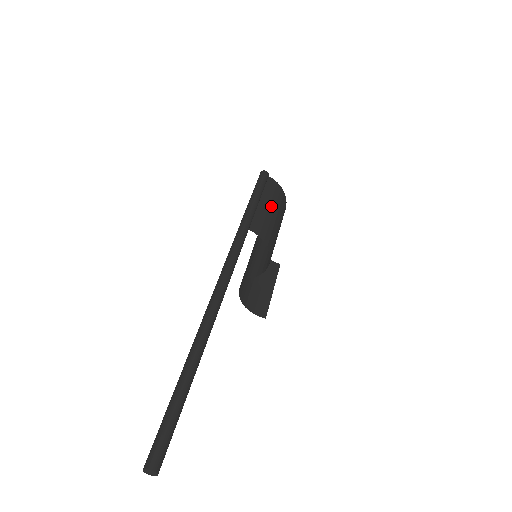
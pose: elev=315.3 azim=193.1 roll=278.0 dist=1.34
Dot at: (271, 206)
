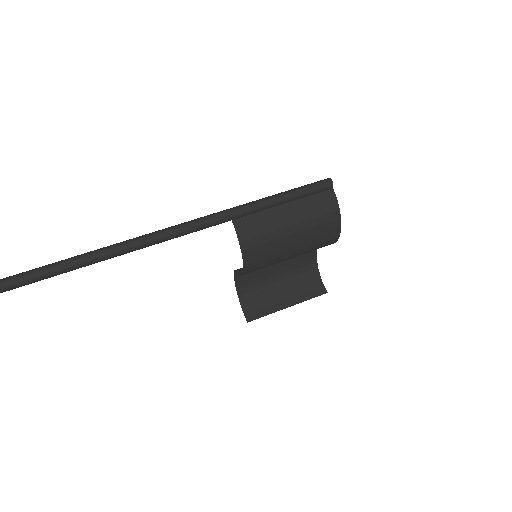
Dot at: (295, 218)
